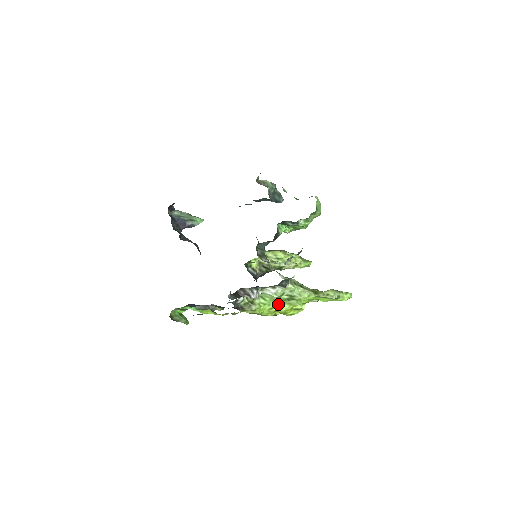
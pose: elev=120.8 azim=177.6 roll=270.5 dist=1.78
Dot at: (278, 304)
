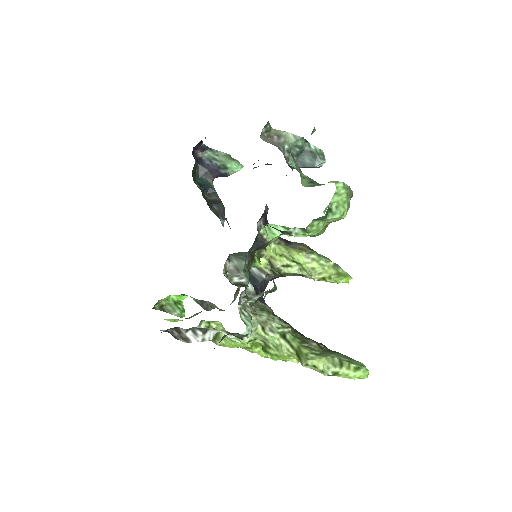
Dot at: (255, 346)
